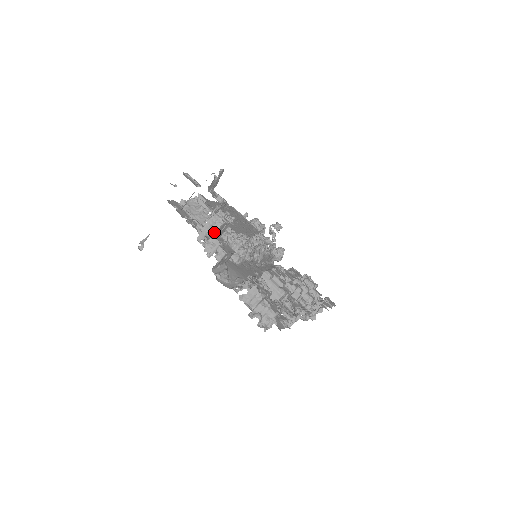
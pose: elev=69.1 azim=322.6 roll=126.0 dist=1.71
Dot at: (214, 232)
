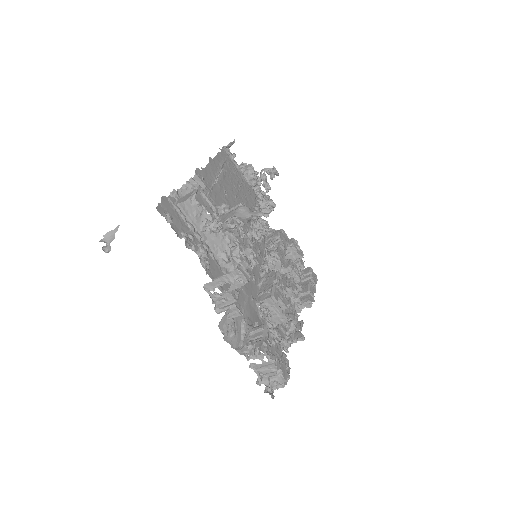
Dot at: (231, 289)
